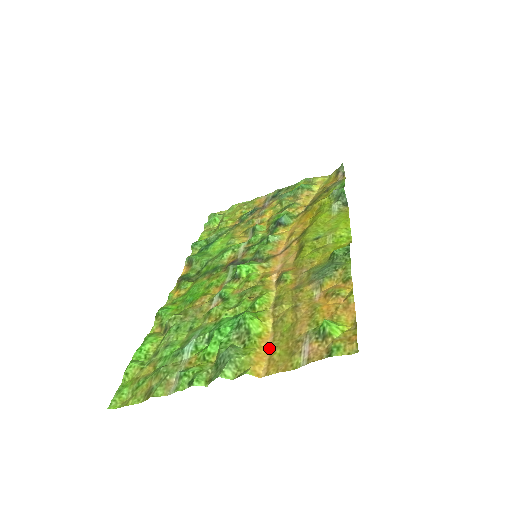
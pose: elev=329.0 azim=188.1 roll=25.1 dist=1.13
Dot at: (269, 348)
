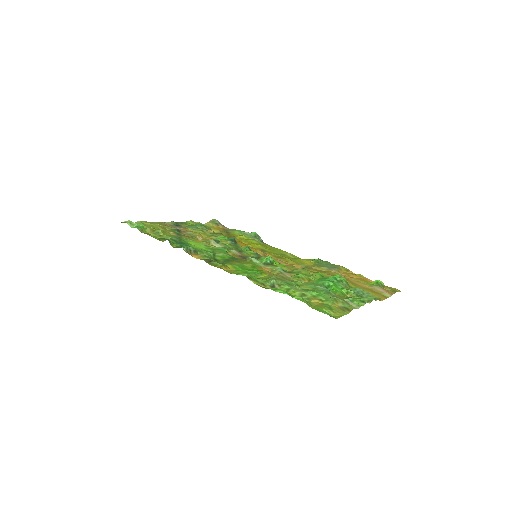
Dot at: occluded
